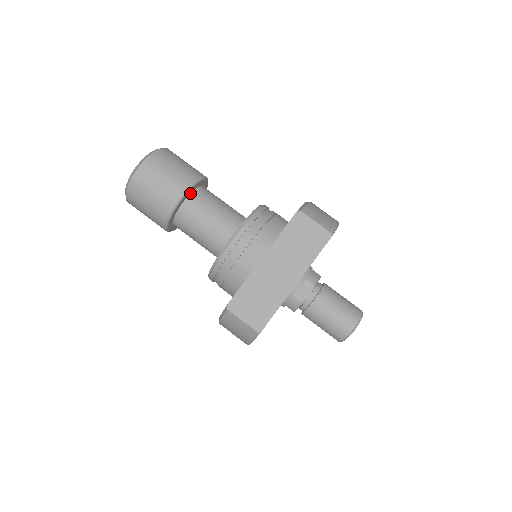
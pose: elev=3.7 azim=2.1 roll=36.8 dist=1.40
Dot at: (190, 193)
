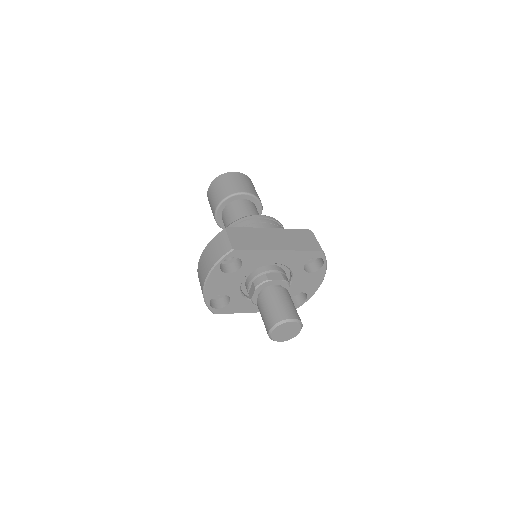
Dot at: (250, 200)
